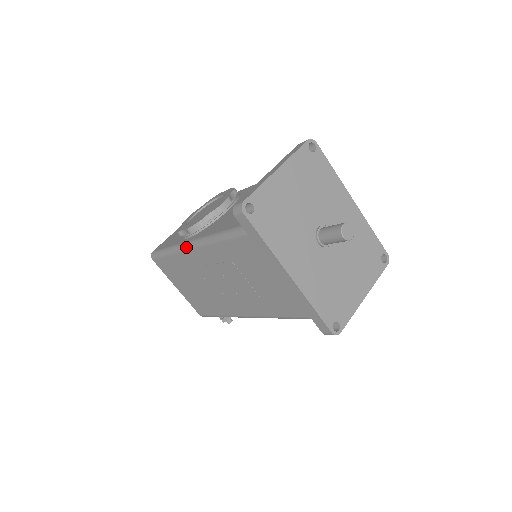
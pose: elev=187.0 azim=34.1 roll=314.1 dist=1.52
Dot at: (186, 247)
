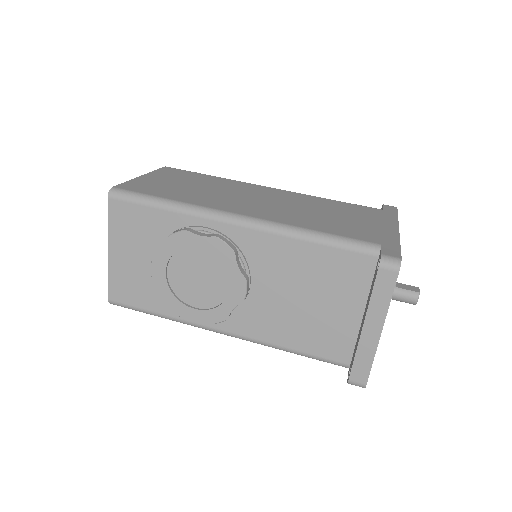
Dot at: occluded
